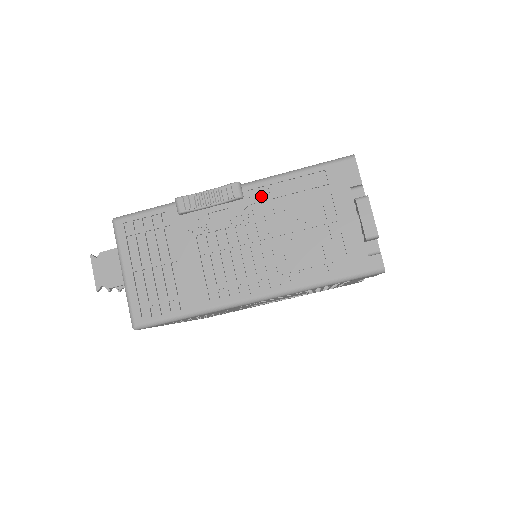
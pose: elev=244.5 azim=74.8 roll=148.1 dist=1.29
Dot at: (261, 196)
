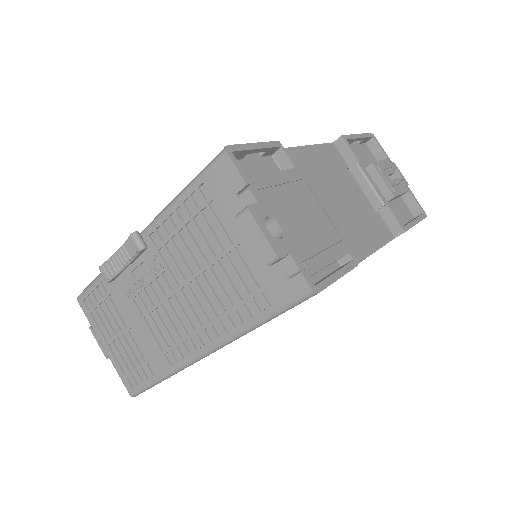
Dot at: (163, 238)
